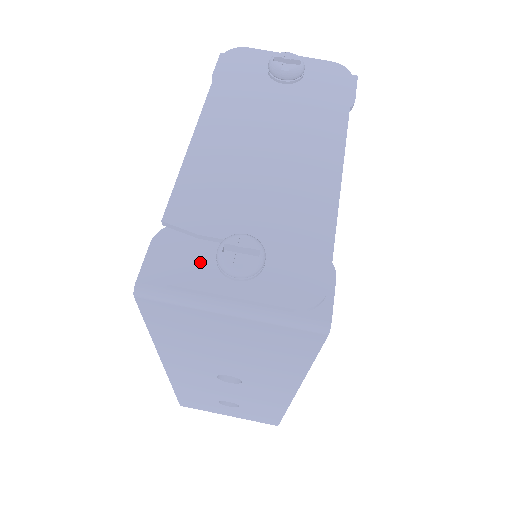
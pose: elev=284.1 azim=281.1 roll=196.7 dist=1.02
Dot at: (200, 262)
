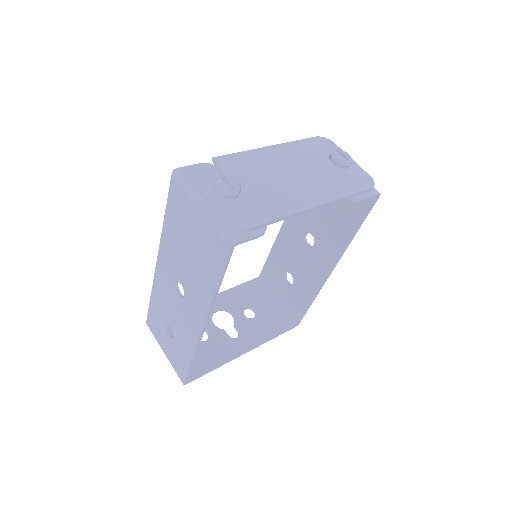
Dot at: (211, 183)
